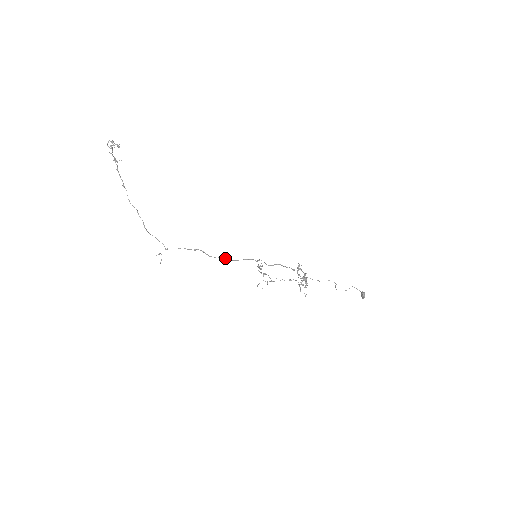
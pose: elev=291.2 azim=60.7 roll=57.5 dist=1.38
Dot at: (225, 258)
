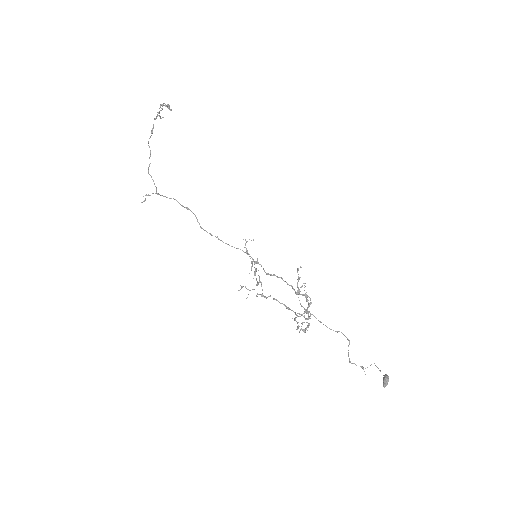
Dot at: (217, 237)
